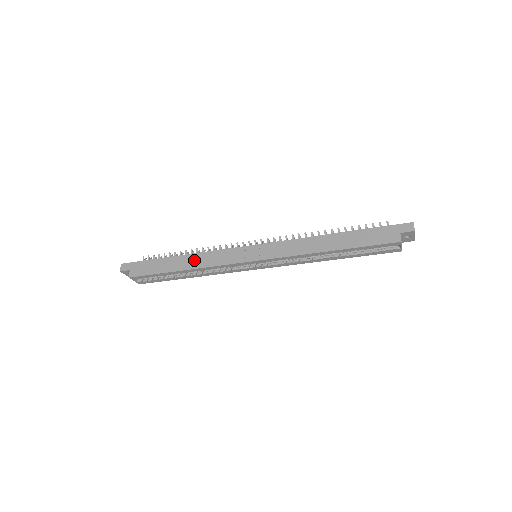
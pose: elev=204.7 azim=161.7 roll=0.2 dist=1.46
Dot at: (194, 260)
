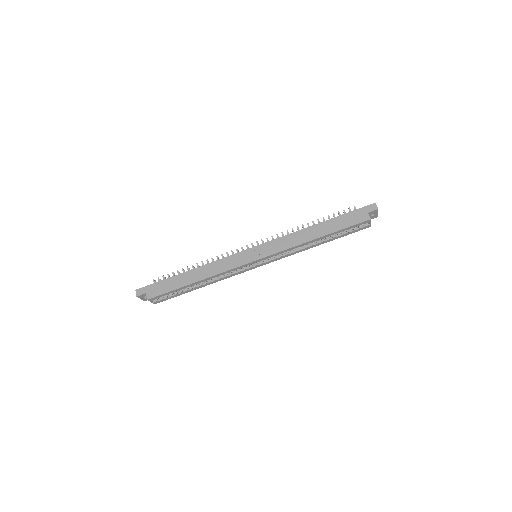
Dot at: (204, 271)
